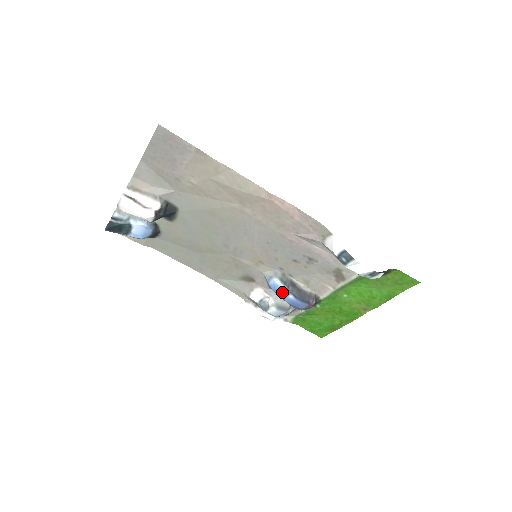
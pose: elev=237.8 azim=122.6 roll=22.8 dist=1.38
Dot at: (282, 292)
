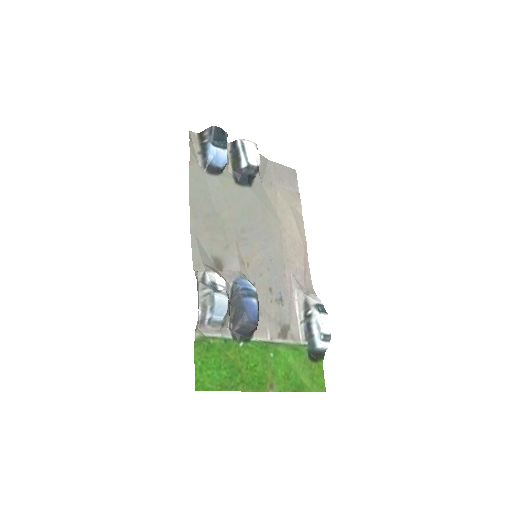
Dot at: (249, 292)
